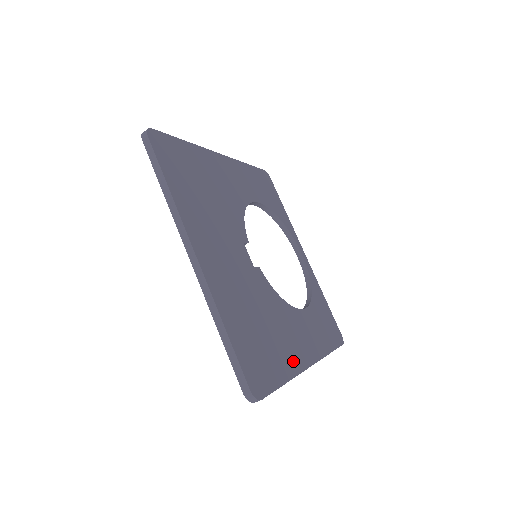
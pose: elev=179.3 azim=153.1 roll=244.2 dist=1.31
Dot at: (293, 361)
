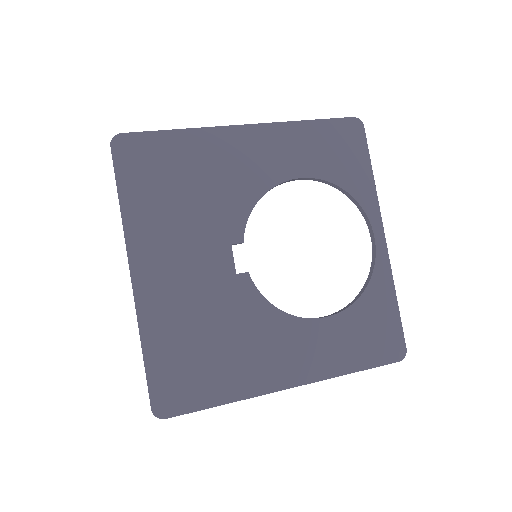
Dot at: (252, 382)
